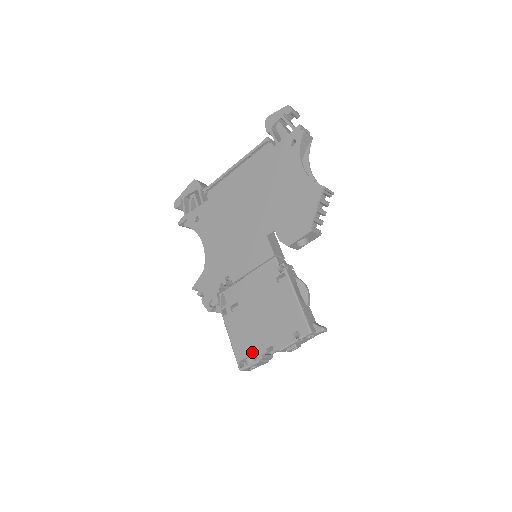
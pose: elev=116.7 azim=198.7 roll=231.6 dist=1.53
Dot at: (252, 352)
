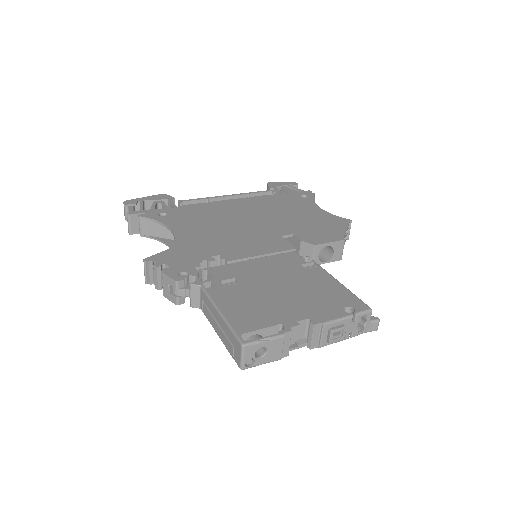
Dot at: (269, 324)
